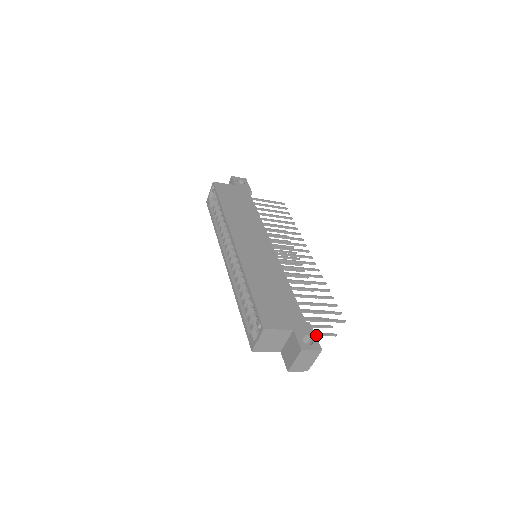
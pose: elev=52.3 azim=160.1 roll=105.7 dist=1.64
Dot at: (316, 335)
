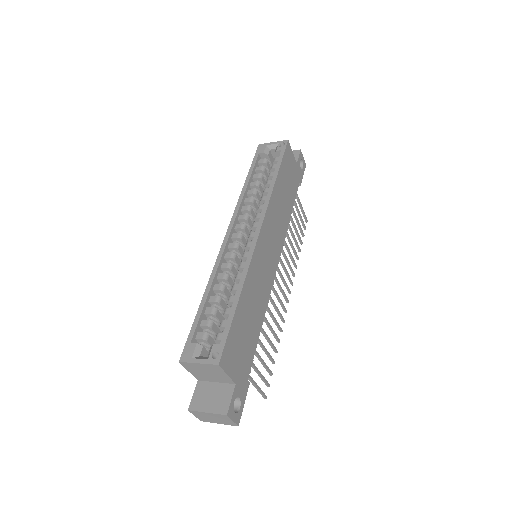
Dot at: occluded
